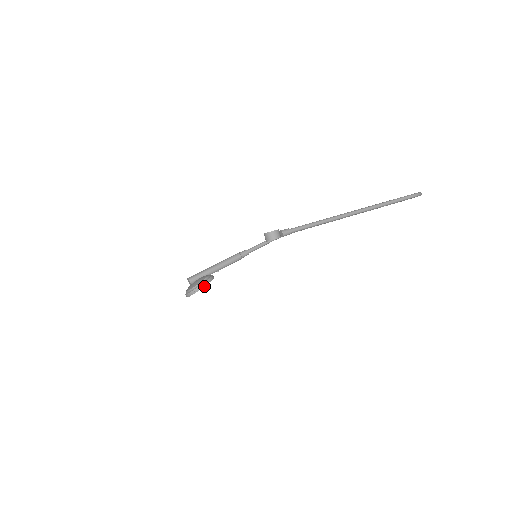
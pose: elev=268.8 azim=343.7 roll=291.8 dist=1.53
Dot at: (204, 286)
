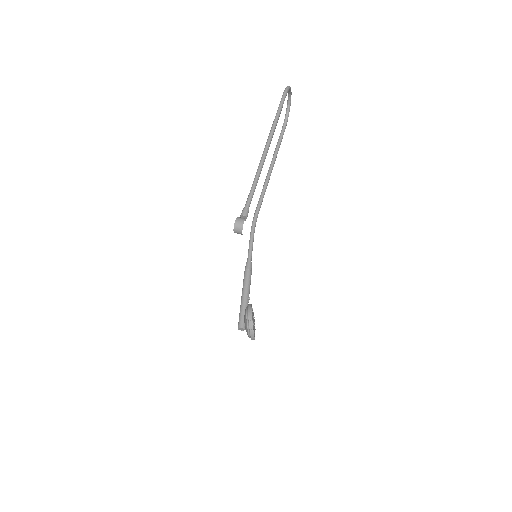
Dot at: (251, 316)
